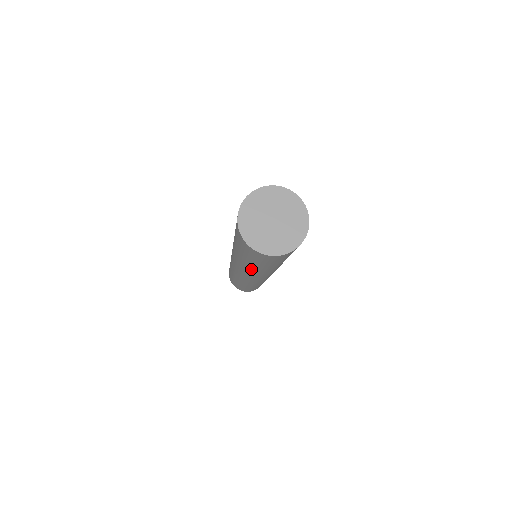
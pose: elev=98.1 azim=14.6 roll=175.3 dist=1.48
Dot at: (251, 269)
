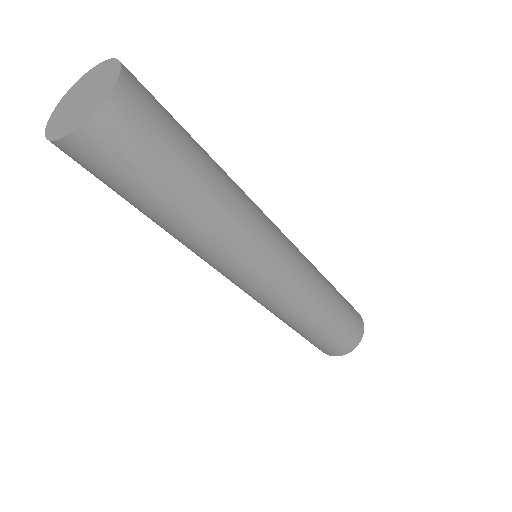
Dot at: occluded
